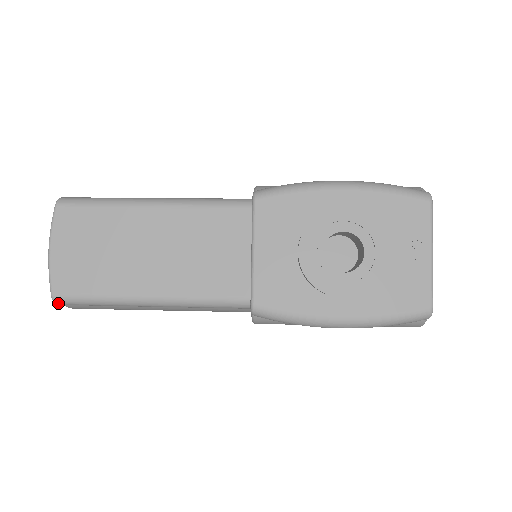
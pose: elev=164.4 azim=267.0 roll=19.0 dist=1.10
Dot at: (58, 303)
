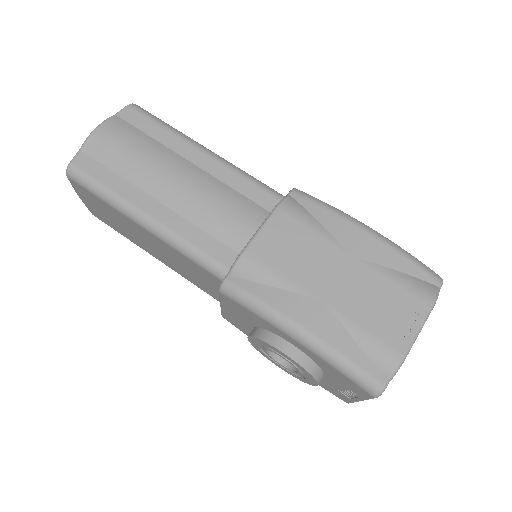
Dot at: occluded
